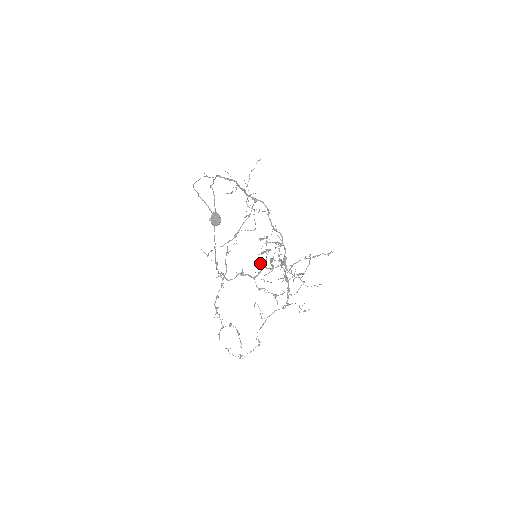
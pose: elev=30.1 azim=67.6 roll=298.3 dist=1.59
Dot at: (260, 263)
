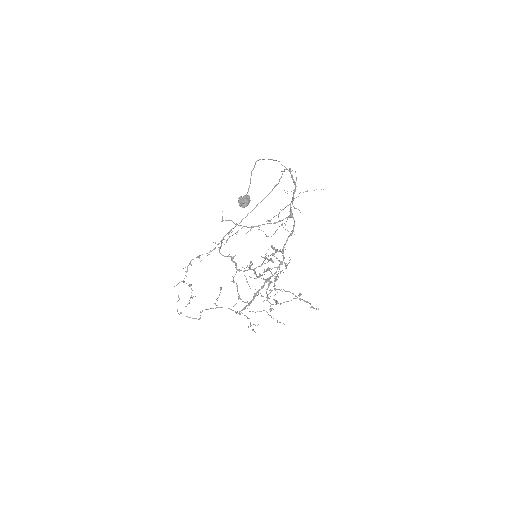
Dot at: (251, 264)
